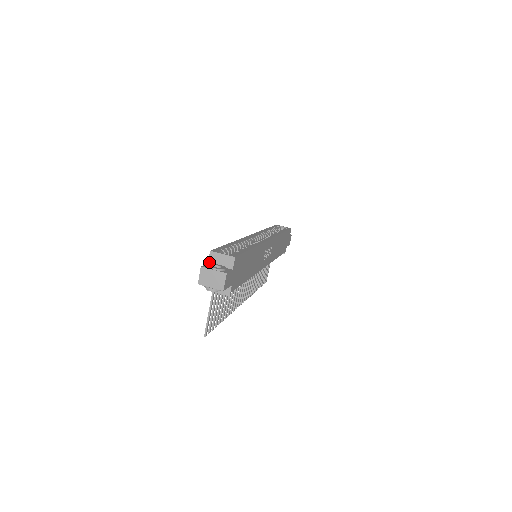
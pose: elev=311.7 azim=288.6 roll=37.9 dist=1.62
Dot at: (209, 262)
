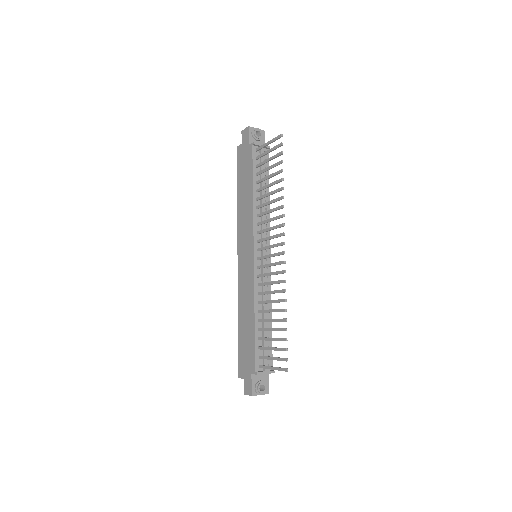
Dot at: (242, 144)
